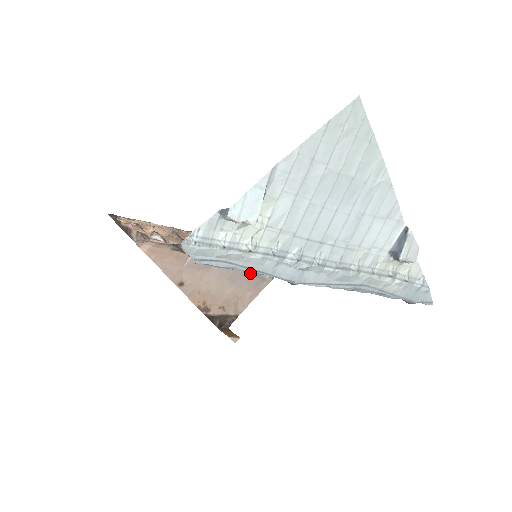
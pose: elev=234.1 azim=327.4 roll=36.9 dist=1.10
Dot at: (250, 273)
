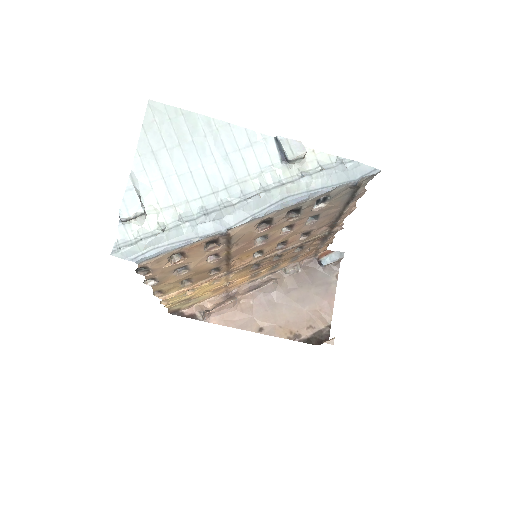
Dot at: (182, 246)
